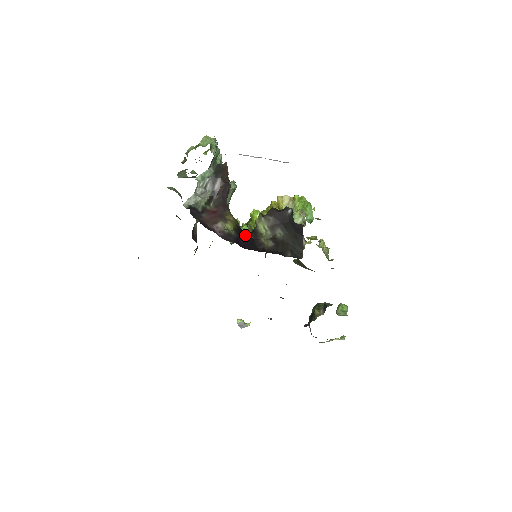
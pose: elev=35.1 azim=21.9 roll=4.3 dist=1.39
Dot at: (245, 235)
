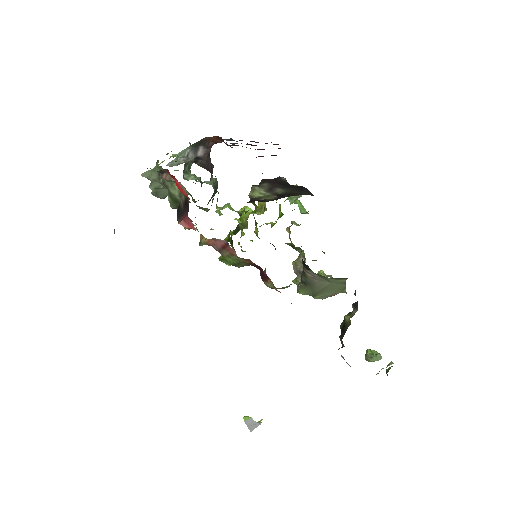
Dot at: occluded
